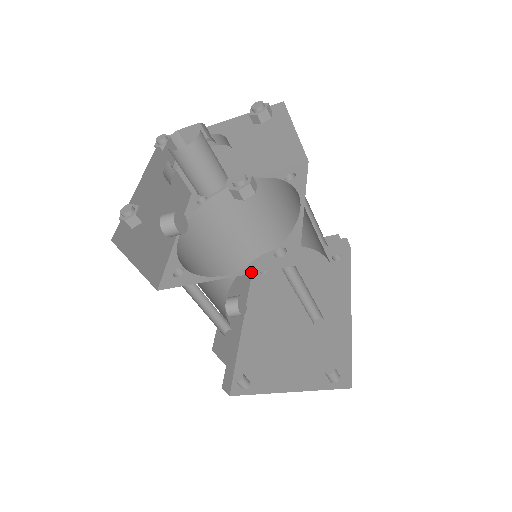
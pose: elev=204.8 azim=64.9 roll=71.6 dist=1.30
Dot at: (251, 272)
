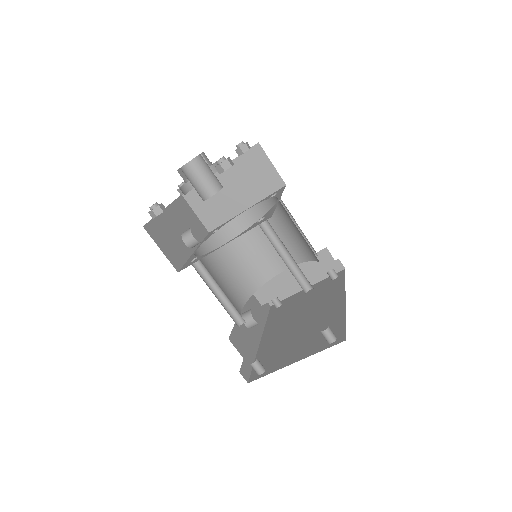
Dot at: (241, 234)
